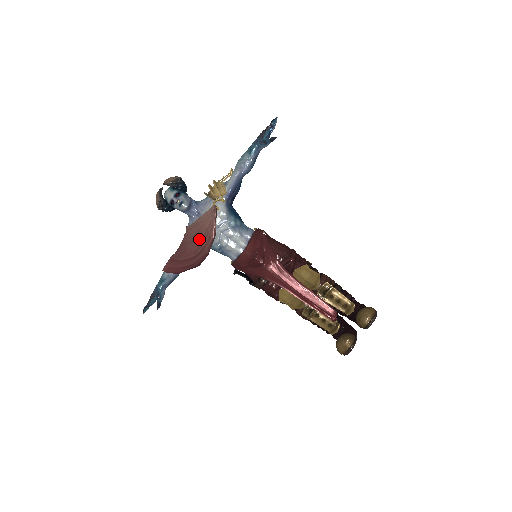
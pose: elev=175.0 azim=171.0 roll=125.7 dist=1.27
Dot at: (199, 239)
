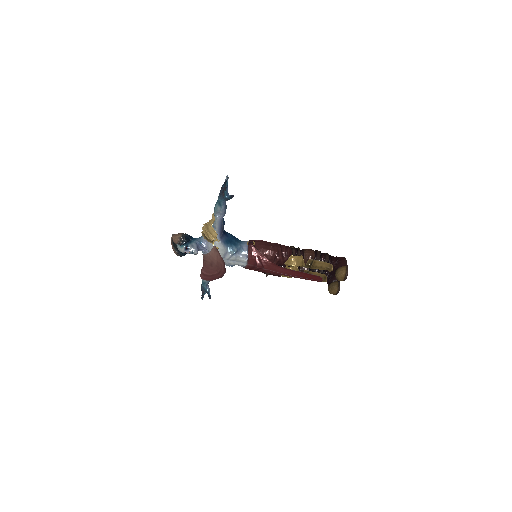
Dot at: (215, 266)
